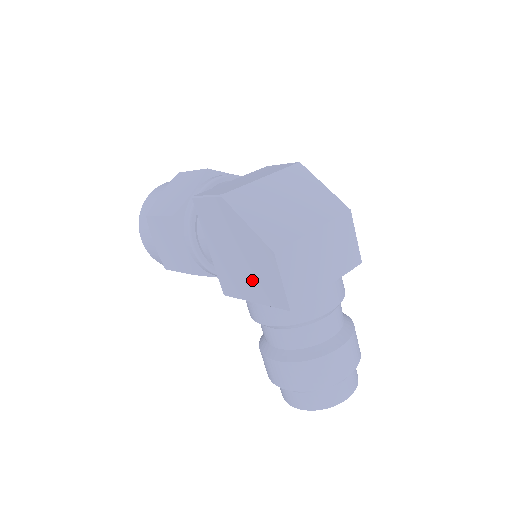
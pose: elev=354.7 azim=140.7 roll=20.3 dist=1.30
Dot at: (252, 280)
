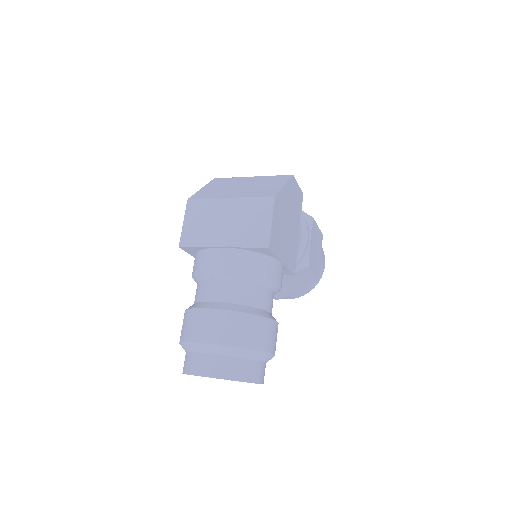
Dot at: occluded
